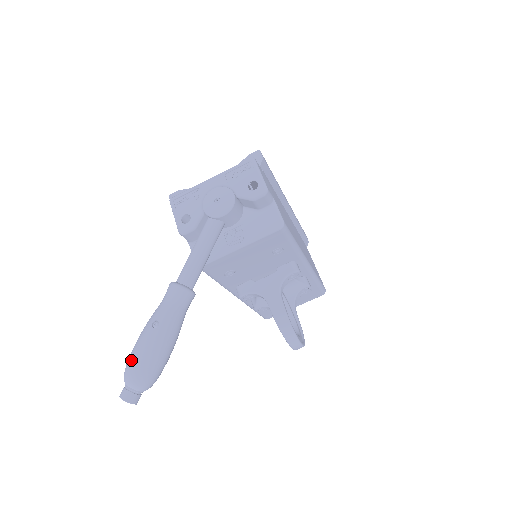
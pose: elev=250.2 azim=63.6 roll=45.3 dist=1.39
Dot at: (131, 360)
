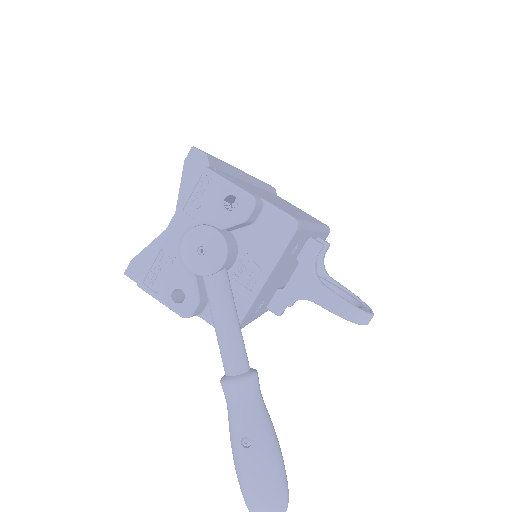
Dot at: (250, 499)
